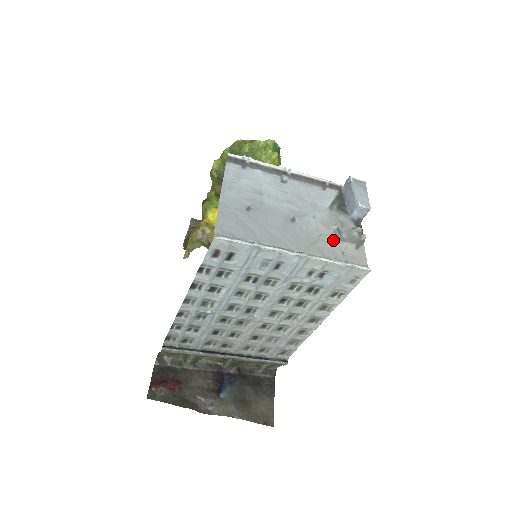
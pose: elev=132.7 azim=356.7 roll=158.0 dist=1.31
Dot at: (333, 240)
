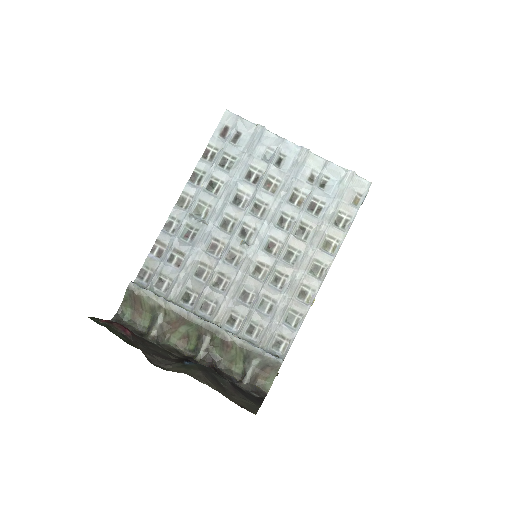
Dot at: occluded
